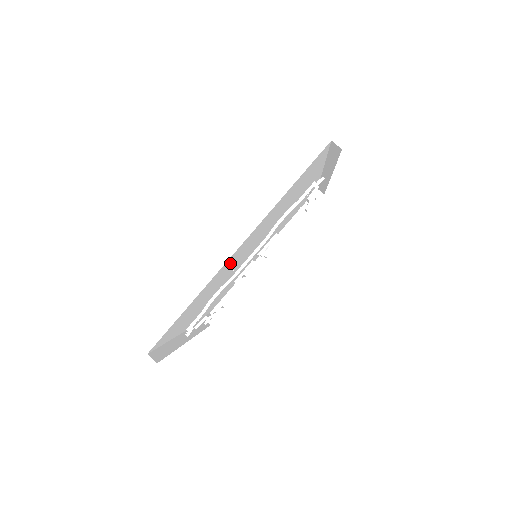
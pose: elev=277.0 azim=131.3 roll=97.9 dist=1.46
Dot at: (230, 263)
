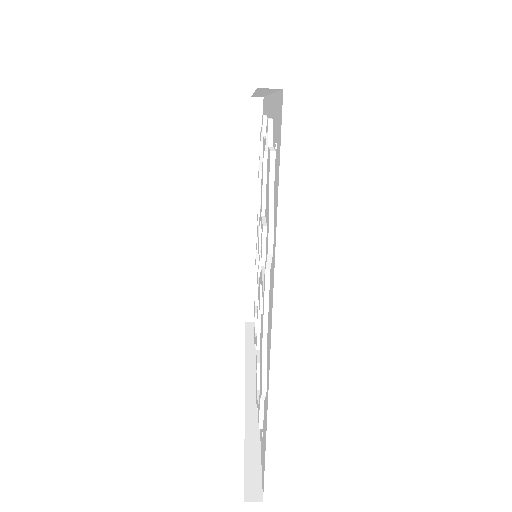
Dot at: occluded
